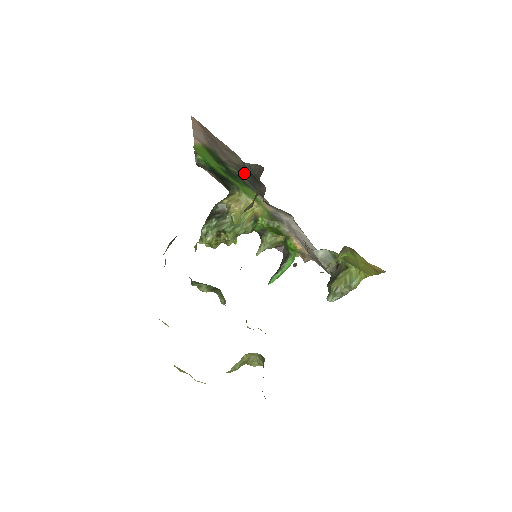
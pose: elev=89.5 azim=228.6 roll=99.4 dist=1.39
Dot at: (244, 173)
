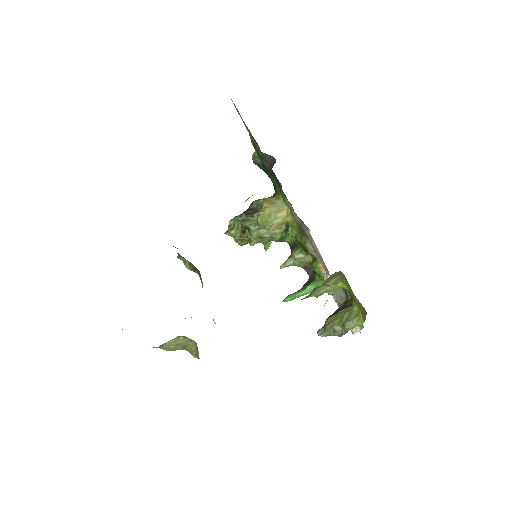
Dot at: occluded
